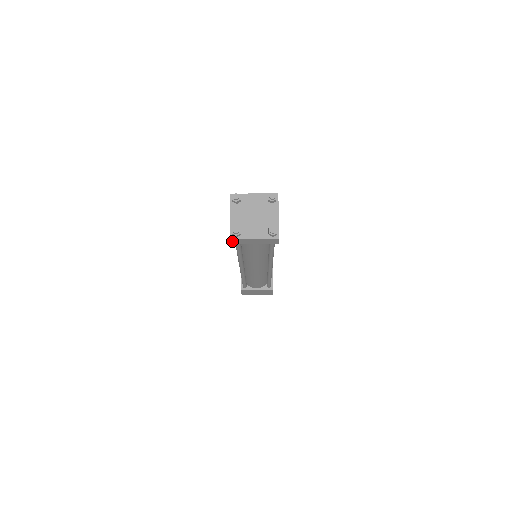
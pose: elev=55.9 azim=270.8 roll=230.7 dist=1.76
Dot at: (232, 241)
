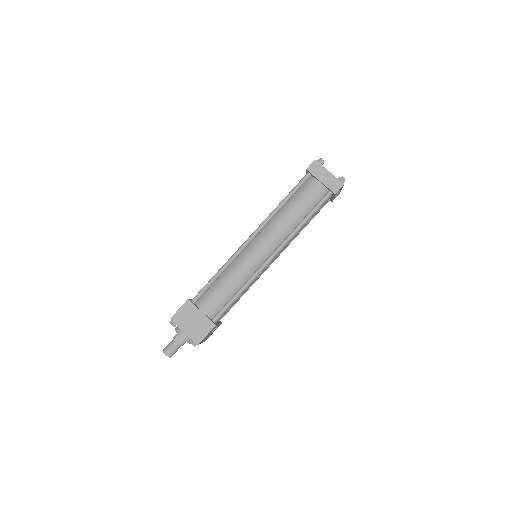
Dot at: (312, 164)
